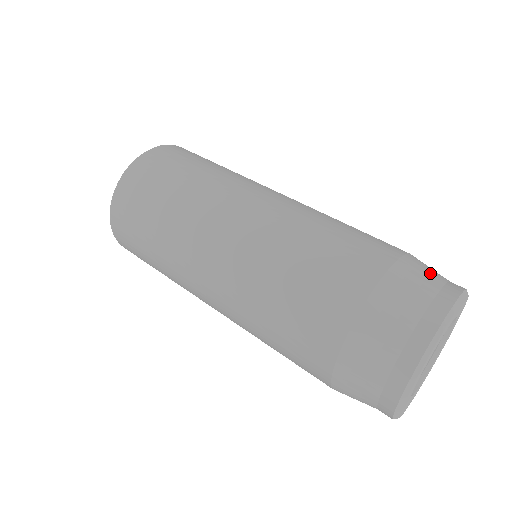
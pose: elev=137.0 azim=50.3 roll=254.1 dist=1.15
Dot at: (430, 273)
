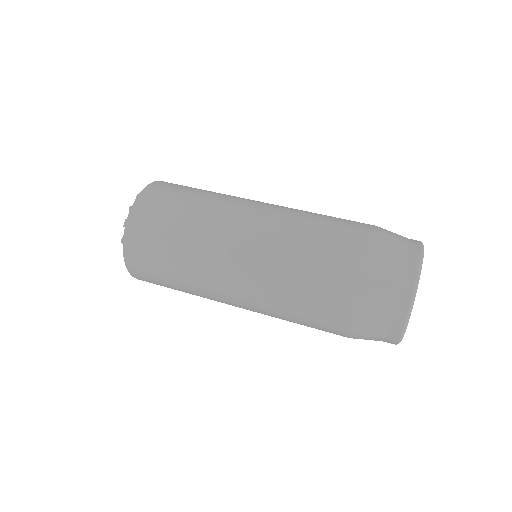
Dot at: (396, 241)
